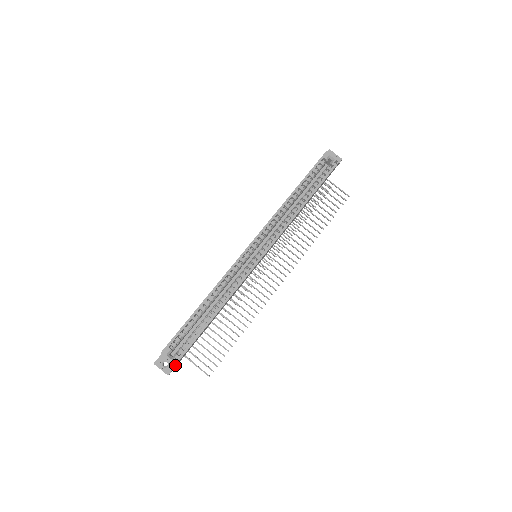
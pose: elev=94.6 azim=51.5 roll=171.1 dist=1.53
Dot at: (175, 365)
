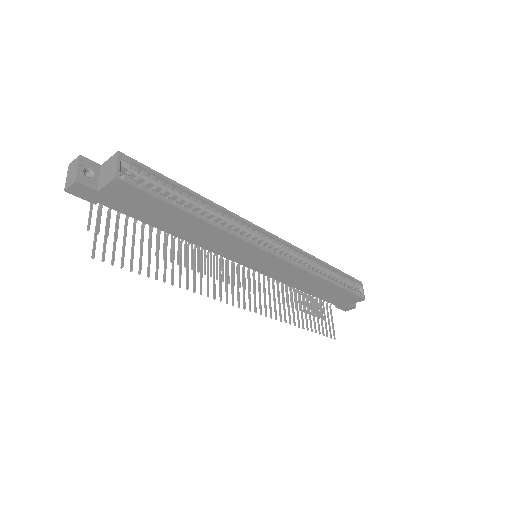
Dot at: (96, 188)
